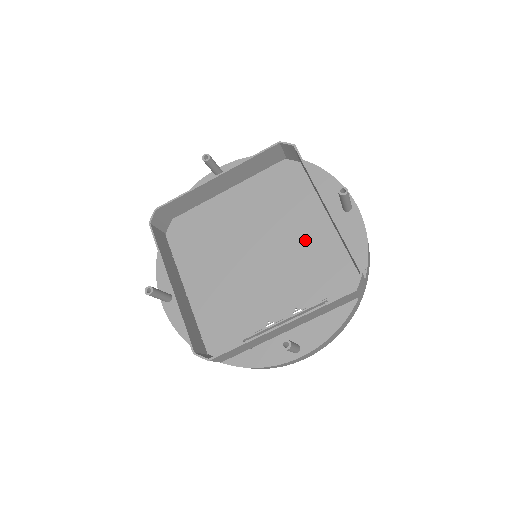
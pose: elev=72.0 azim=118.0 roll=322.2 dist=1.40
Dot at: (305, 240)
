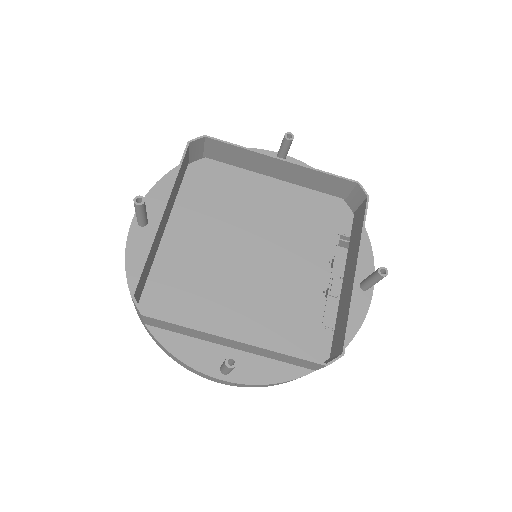
Dot at: (277, 210)
